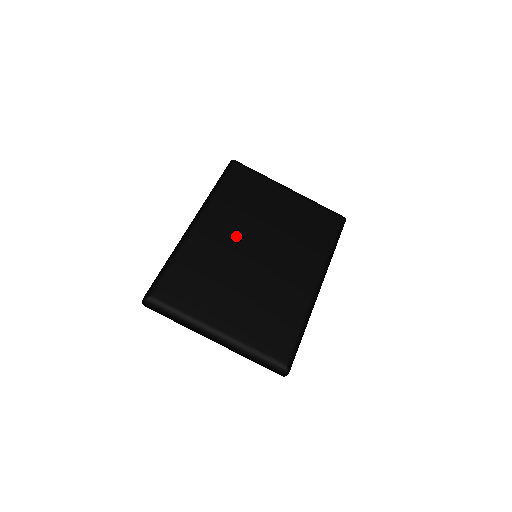
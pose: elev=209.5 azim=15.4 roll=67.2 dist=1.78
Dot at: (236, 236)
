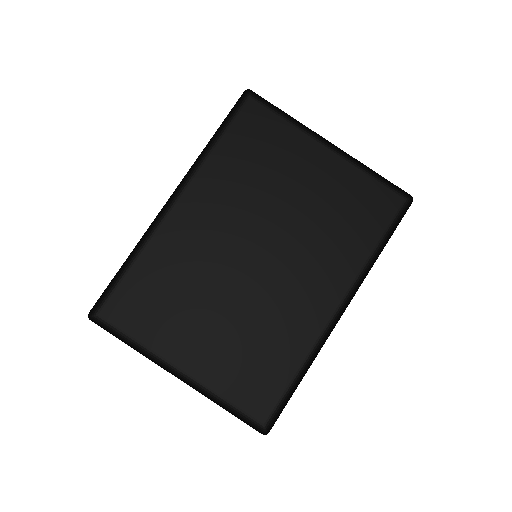
Dot at: (228, 227)
